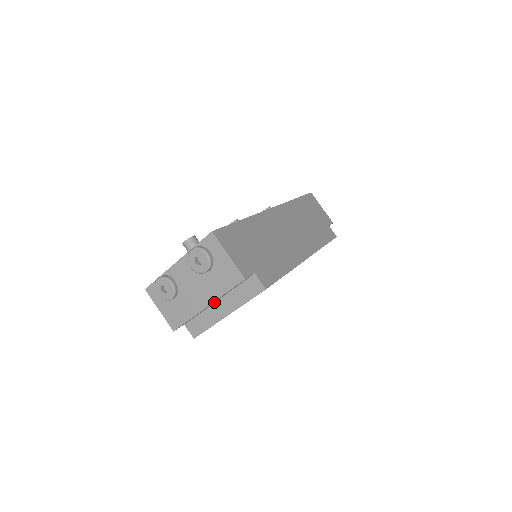
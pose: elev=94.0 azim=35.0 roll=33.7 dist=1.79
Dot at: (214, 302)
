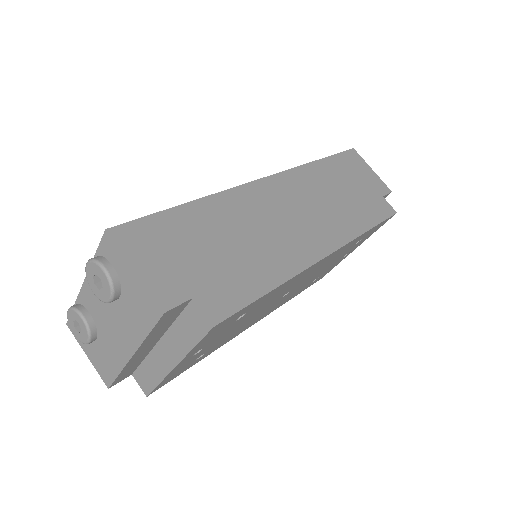
Dot at: (154, 344)
